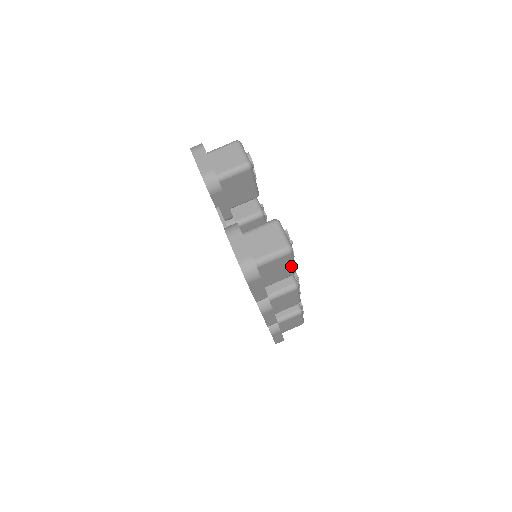
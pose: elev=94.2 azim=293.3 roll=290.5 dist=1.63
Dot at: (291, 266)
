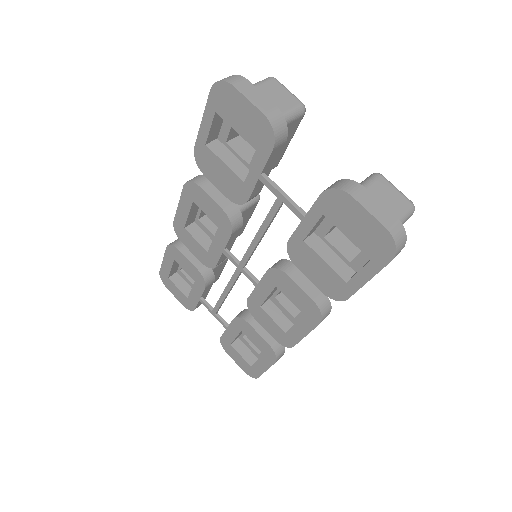
Dot at: occluded
